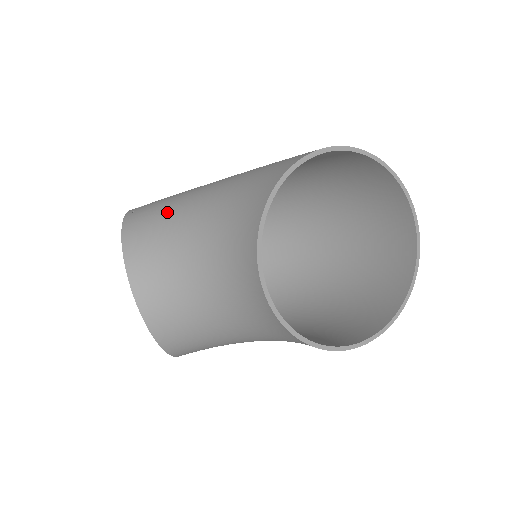
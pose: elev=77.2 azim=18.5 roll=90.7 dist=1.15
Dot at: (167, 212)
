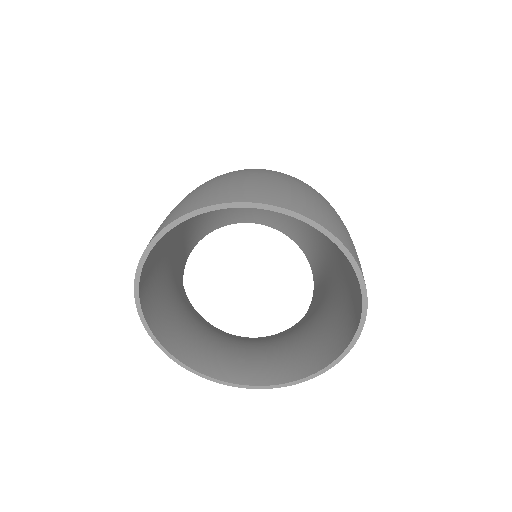
Dot at: occluded
